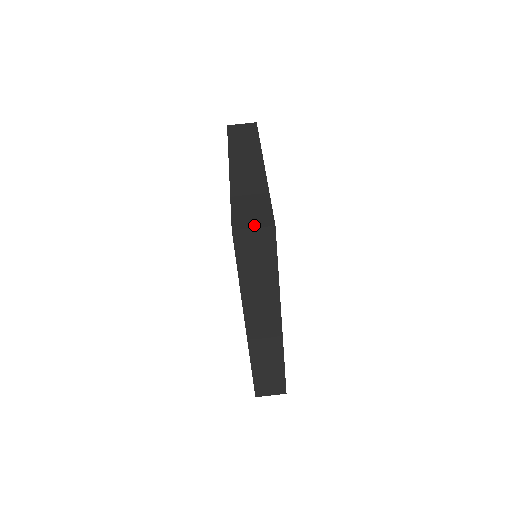
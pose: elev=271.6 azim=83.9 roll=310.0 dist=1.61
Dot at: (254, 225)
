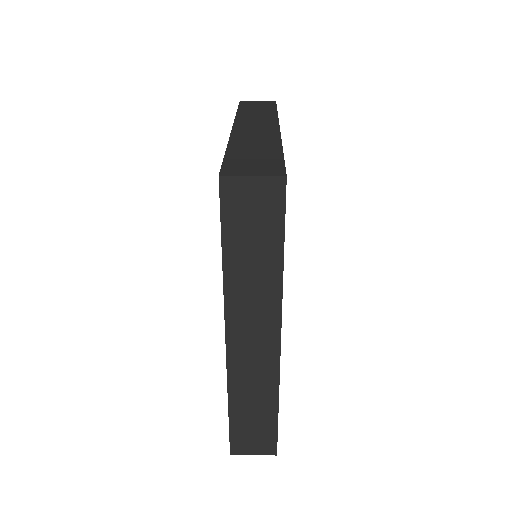
Dot at: occluded
